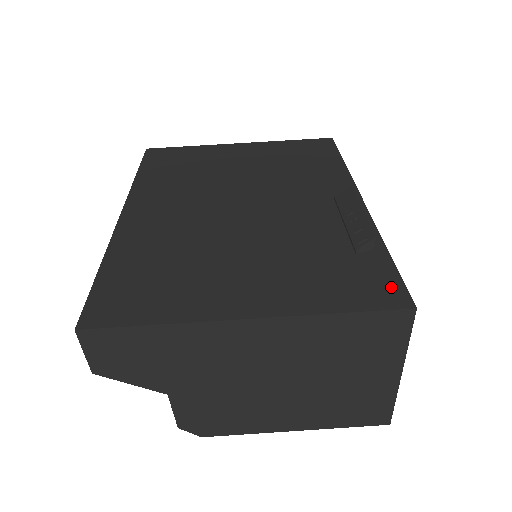
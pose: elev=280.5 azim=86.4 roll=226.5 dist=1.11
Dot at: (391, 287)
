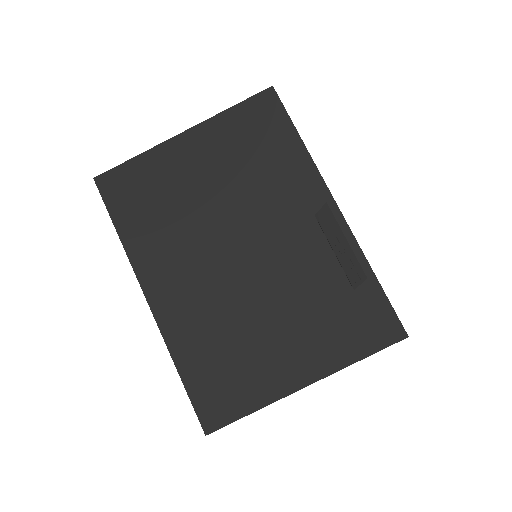
Dot at: (388, 321)
